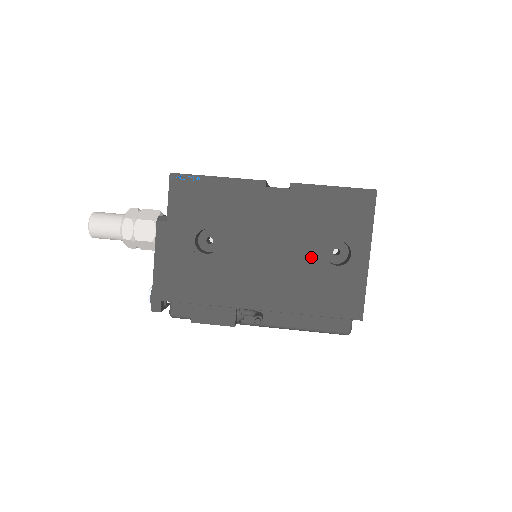
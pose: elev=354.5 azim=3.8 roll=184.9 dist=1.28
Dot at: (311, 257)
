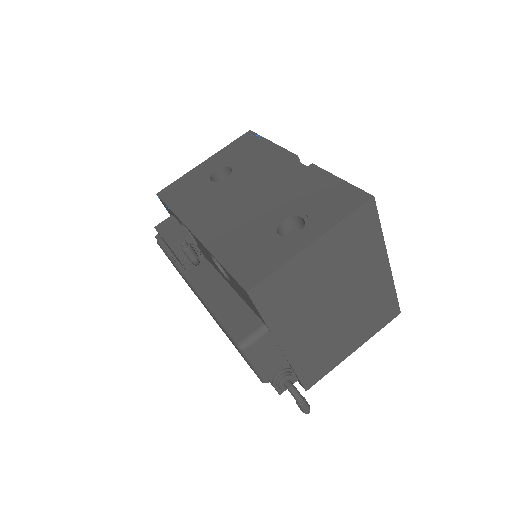
Dot at: (268, 218)
